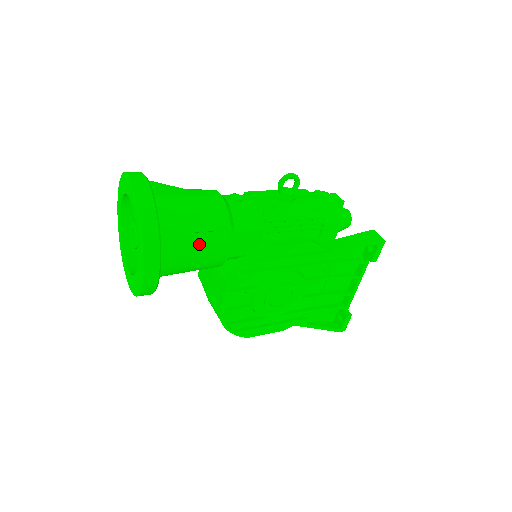
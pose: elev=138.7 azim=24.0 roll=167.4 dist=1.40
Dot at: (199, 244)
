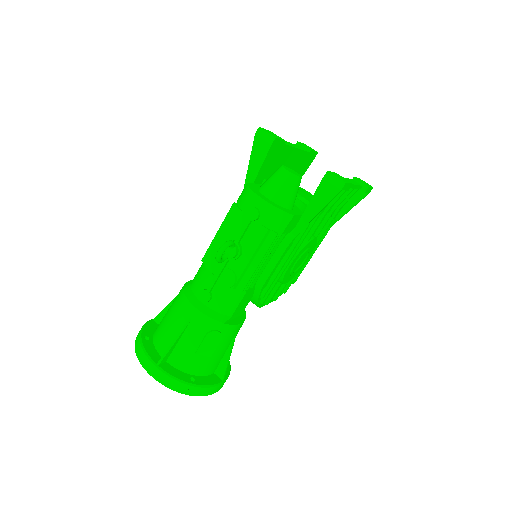
Dot at: (223, 348)
